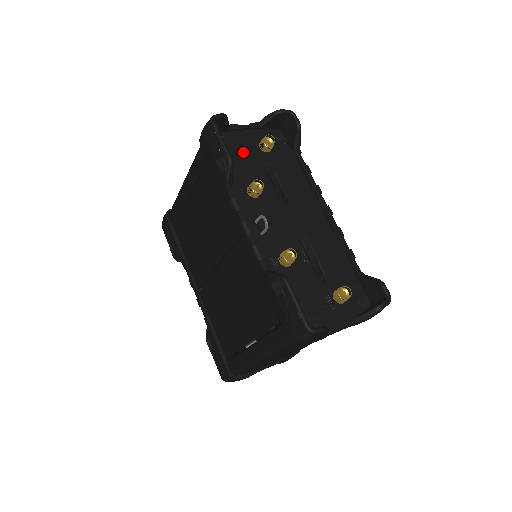
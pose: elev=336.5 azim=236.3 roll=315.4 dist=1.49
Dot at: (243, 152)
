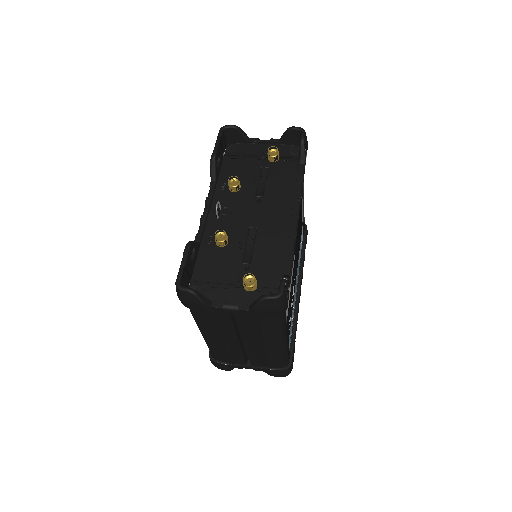
Dot at: (249, 159)
